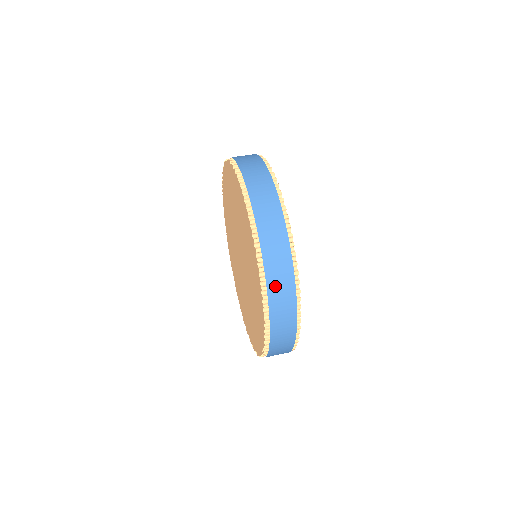
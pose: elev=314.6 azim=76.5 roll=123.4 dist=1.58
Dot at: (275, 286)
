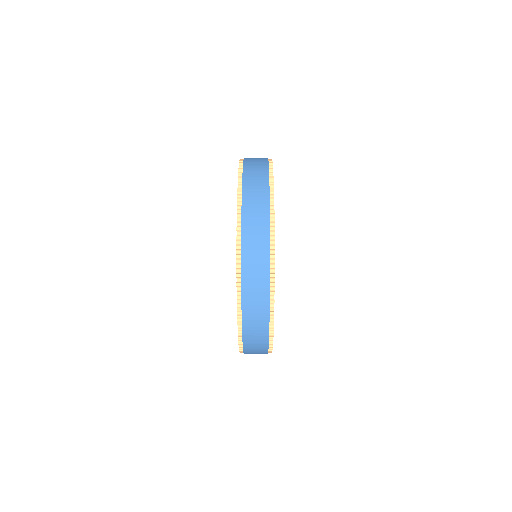
Dot at: (250, 310)
